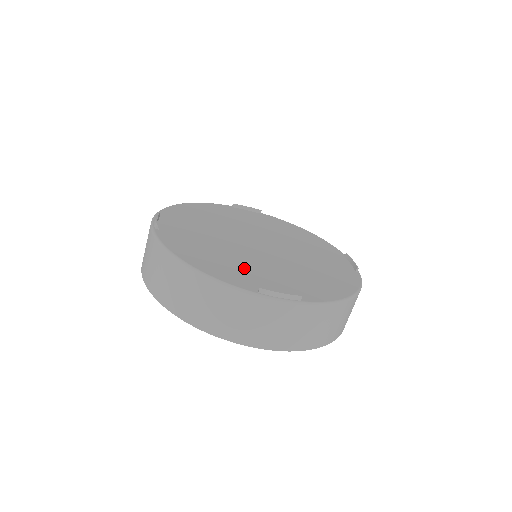
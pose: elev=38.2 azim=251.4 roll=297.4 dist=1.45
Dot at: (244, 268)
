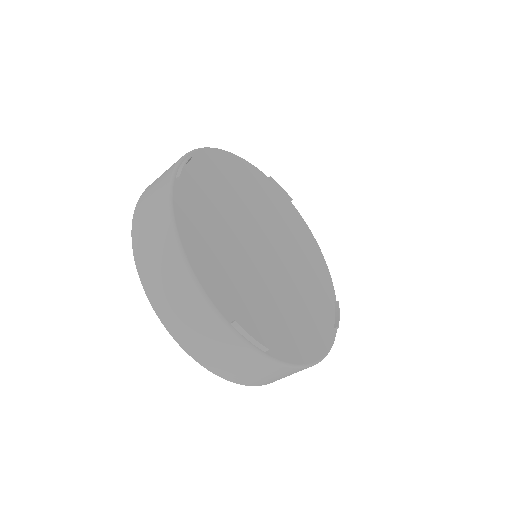
Dot at: (235, 280)
